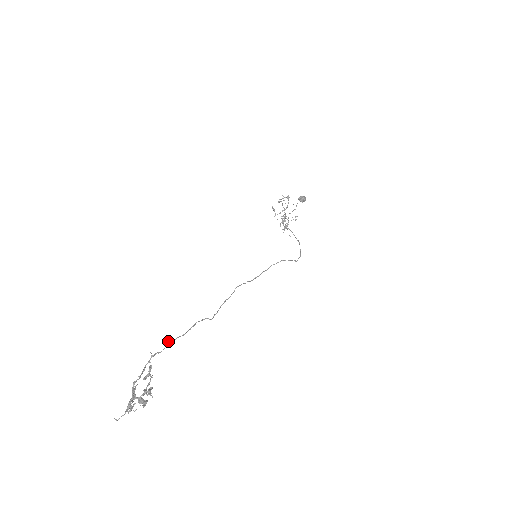
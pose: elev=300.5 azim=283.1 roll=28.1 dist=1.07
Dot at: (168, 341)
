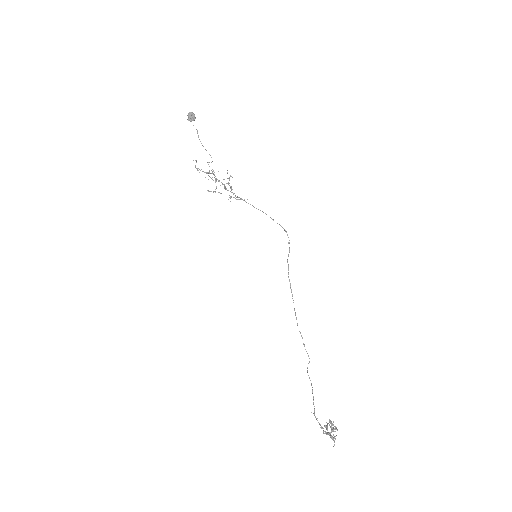
Dot at: (313, 404)
